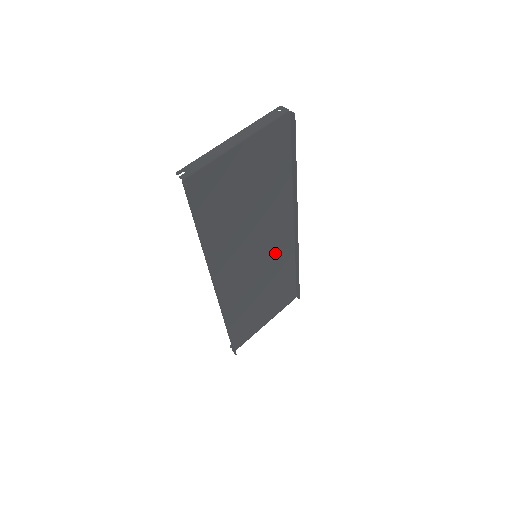
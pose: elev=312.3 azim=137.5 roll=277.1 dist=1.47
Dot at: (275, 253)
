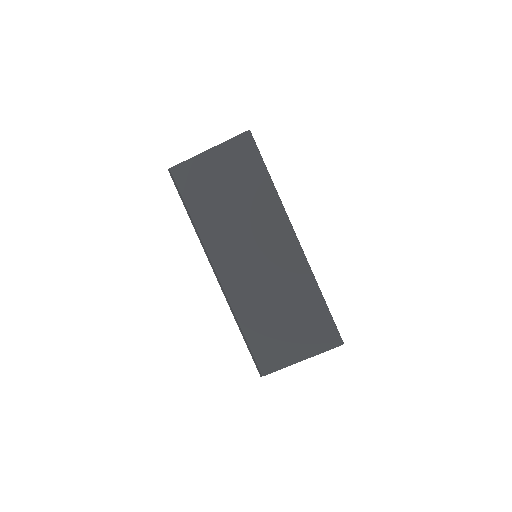
Dot at: (281, 262)
